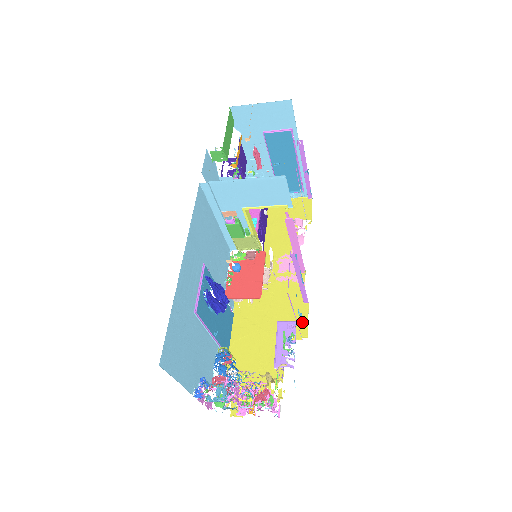
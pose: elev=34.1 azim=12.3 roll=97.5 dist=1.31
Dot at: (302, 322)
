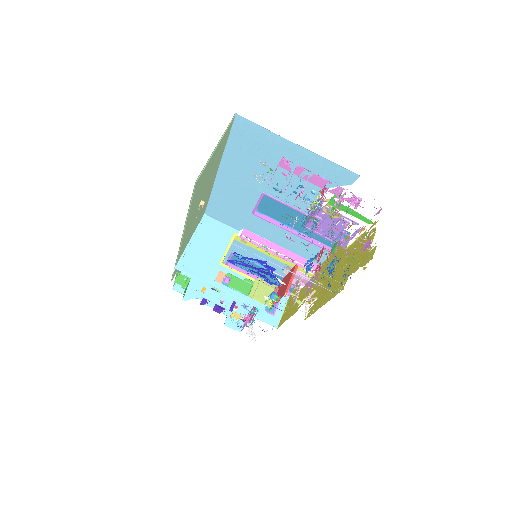
Dot at: occluded
